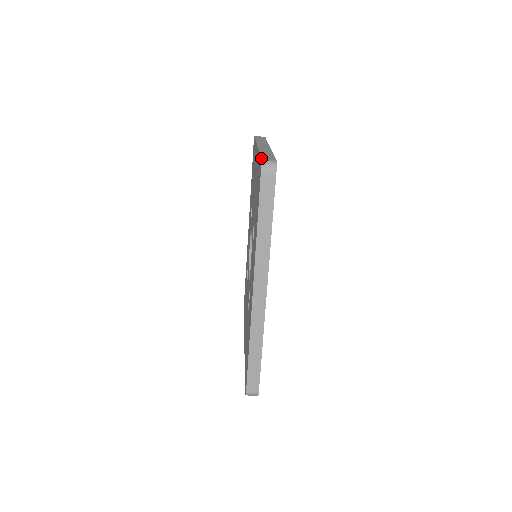
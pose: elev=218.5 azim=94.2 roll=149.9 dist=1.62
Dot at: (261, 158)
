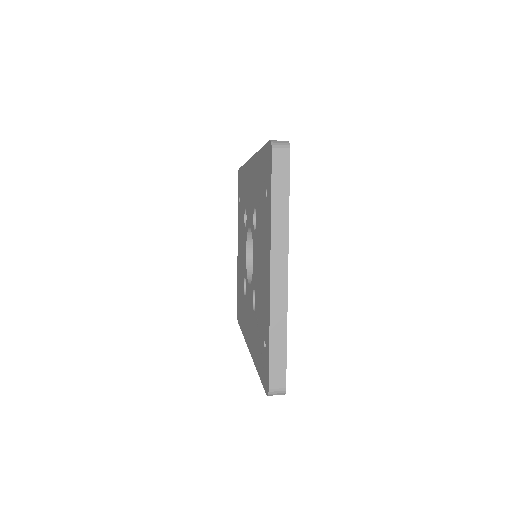
Dot at: (269, 383)
